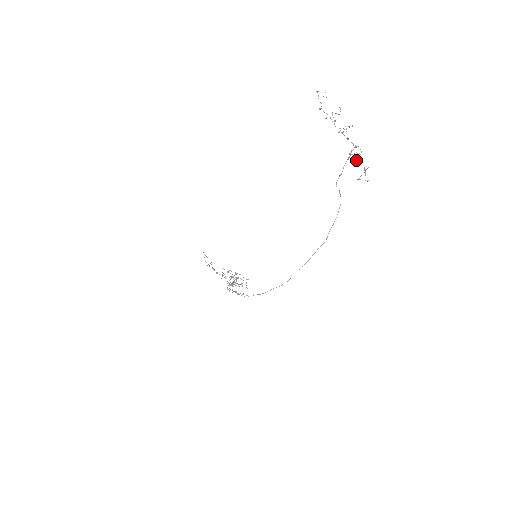
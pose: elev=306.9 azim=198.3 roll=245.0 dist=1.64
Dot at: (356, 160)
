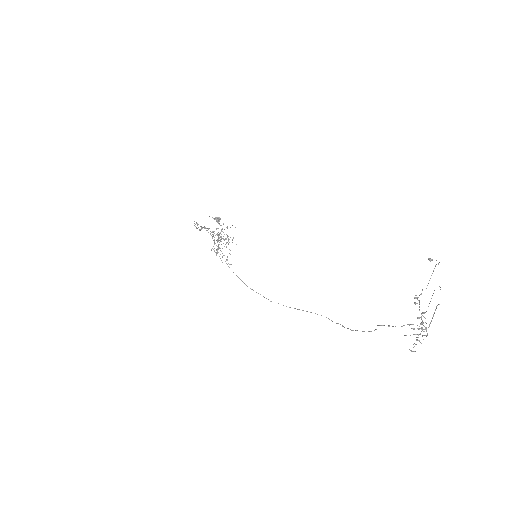
Dot at: (415, 334)
